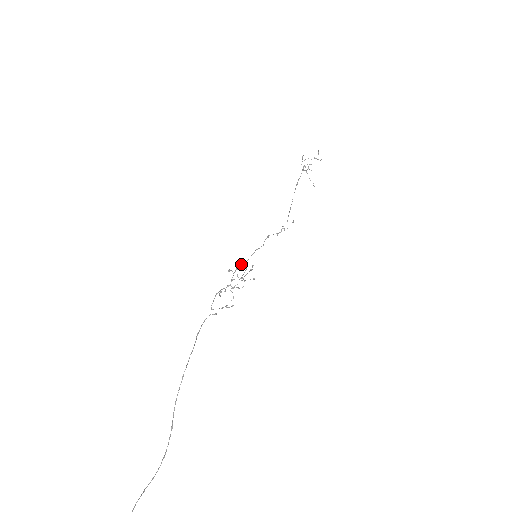
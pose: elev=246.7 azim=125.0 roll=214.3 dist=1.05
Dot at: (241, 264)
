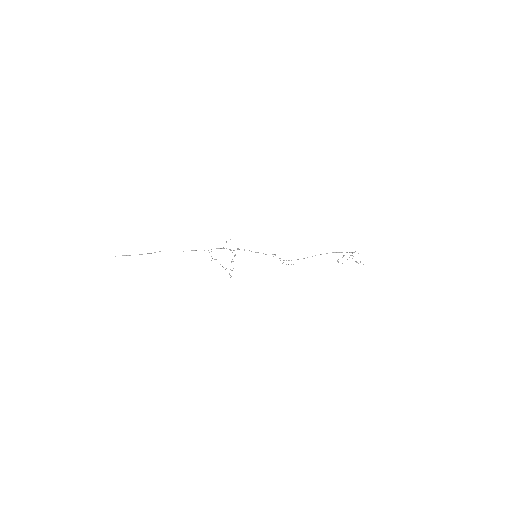
Dot at: occluded
